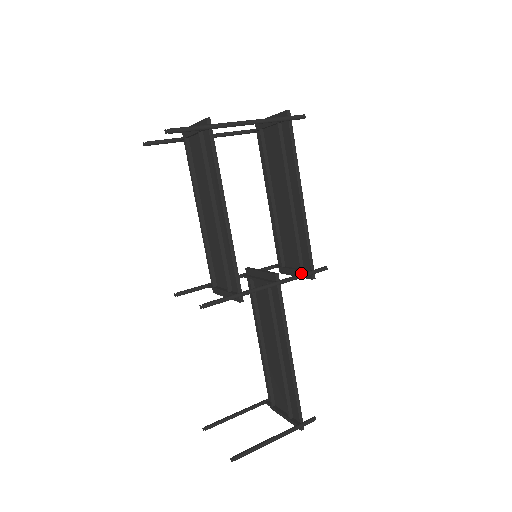
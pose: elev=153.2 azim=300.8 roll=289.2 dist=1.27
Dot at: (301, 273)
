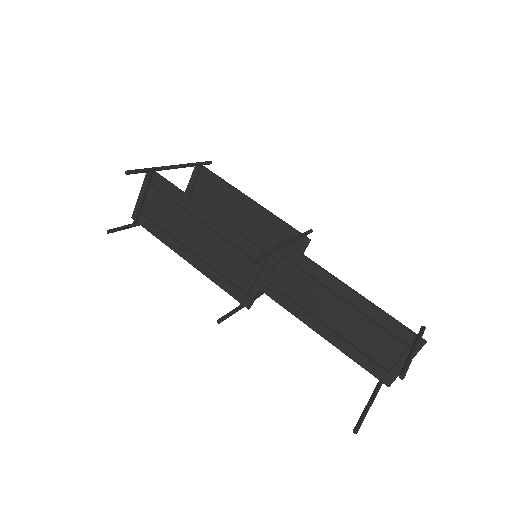
Dot at: occluded
